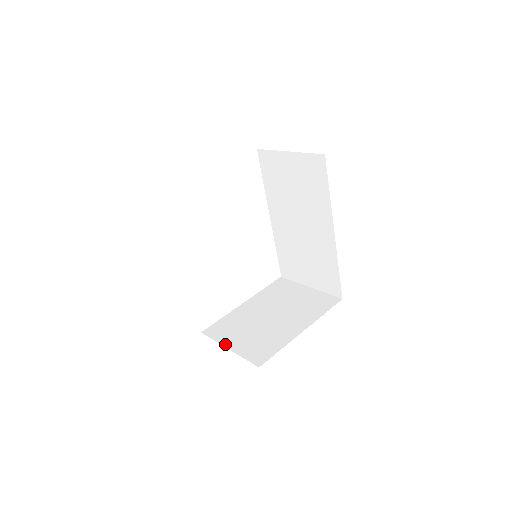
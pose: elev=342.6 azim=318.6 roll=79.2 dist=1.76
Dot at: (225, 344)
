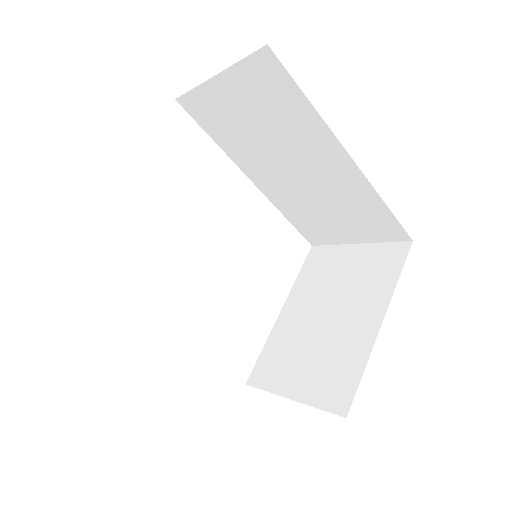
Dot at: (283, 392)
